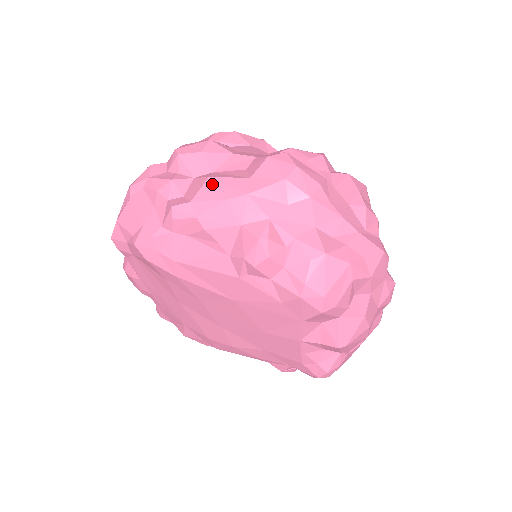
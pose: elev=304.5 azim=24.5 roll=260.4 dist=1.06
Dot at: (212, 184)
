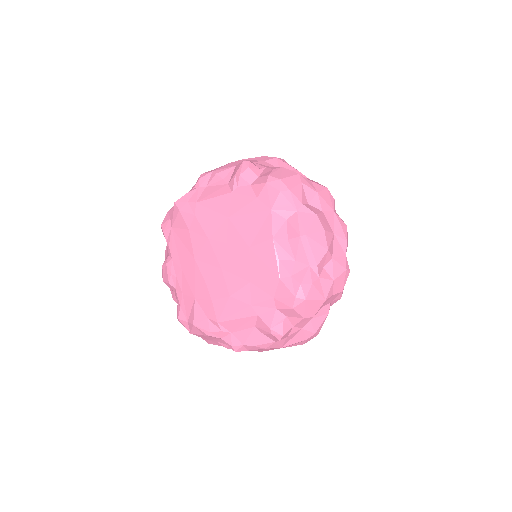
Dot at: occluded
